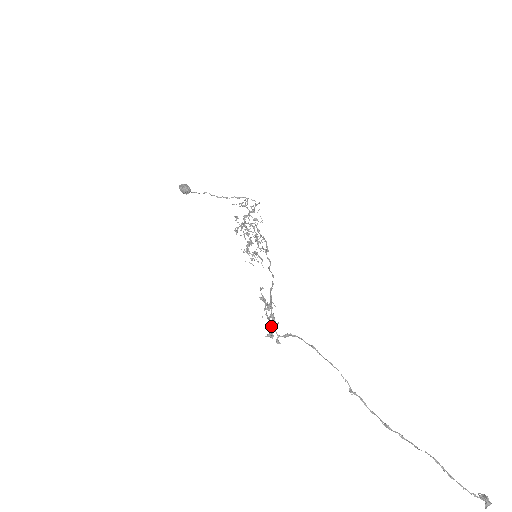
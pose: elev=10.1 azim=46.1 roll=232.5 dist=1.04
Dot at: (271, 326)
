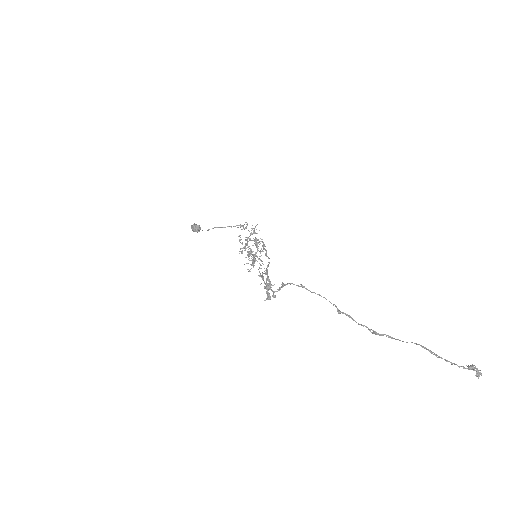
Dot at: (267, 287)
